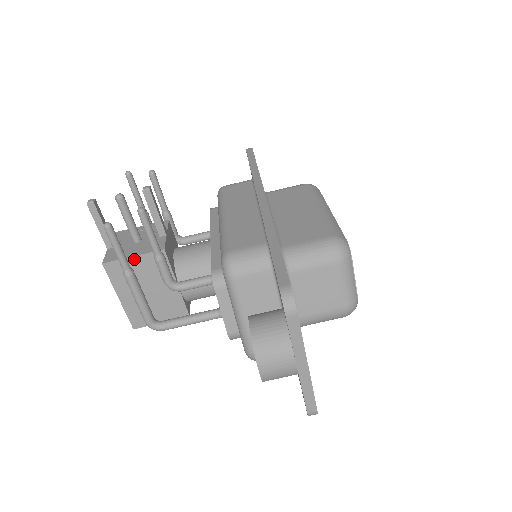
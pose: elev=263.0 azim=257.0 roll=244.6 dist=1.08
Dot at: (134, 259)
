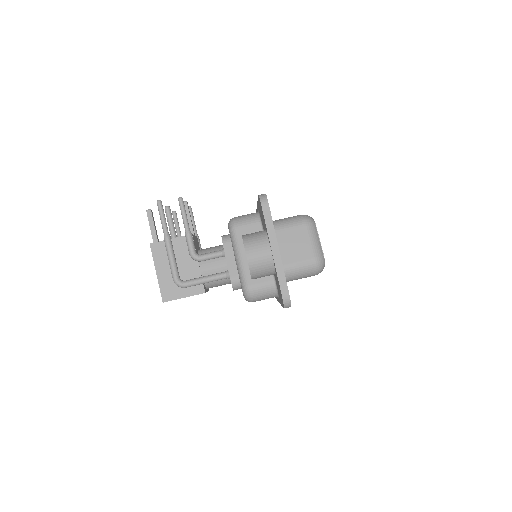
Dot at: occluded
